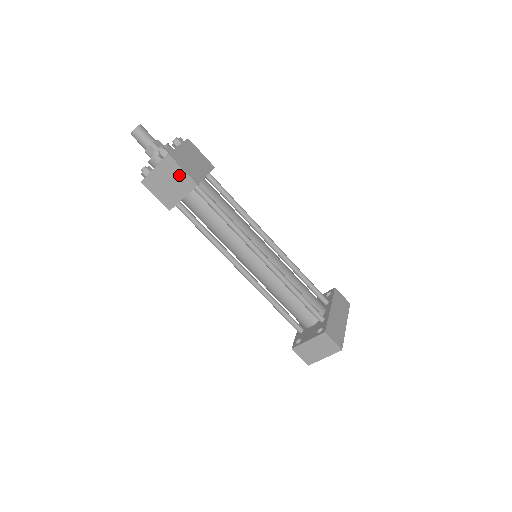
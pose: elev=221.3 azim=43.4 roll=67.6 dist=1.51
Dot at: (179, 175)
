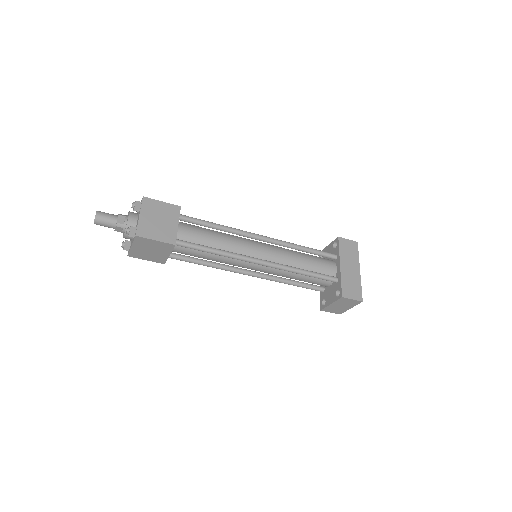
Dot at: (155, 244)
